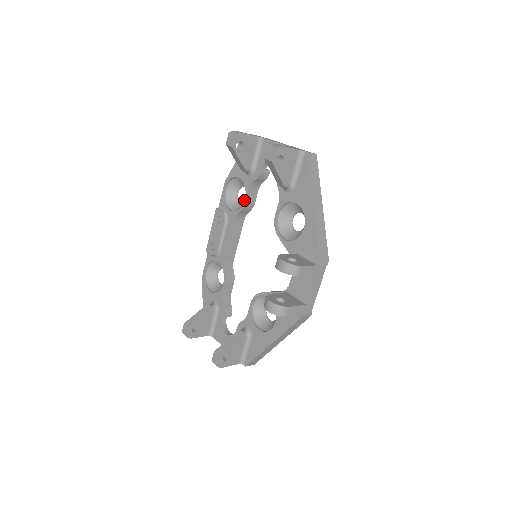
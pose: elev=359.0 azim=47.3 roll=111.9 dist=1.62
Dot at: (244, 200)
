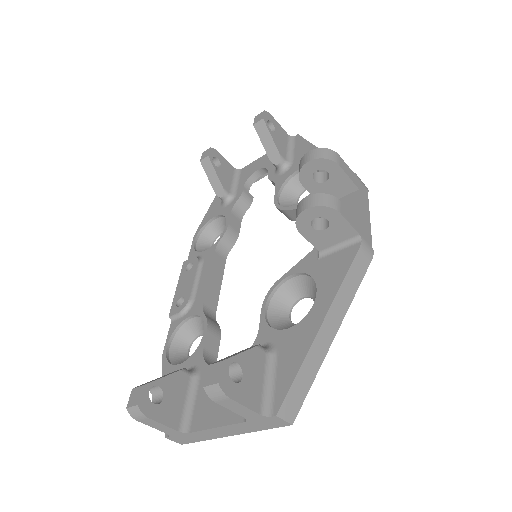
Dot at: occluded
